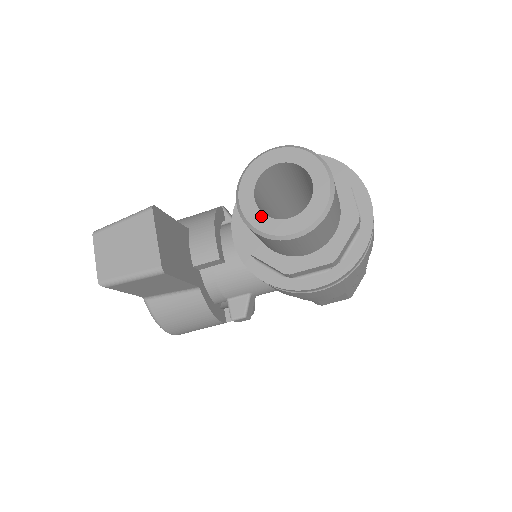
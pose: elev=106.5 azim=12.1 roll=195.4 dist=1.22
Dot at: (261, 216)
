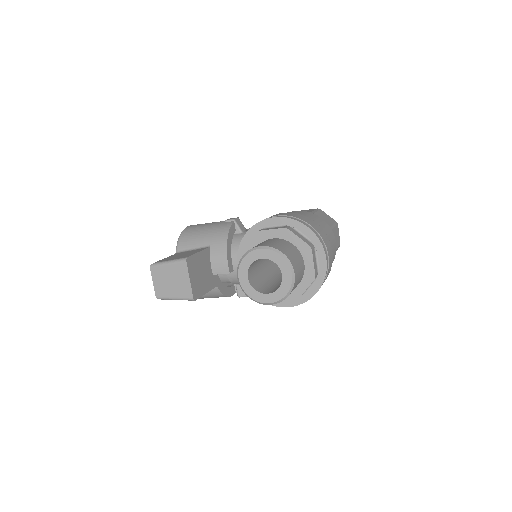
Dot at: (251, 289)
